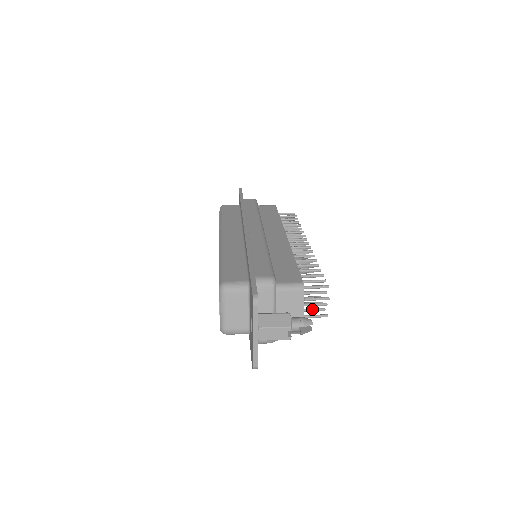
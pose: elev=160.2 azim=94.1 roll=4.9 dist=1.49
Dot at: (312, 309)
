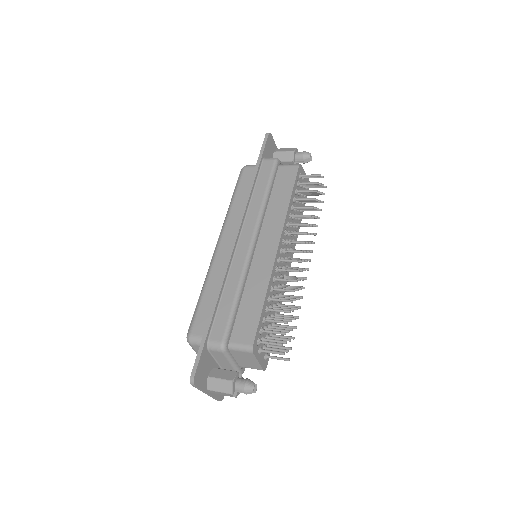
Dot at: (279, 347)
